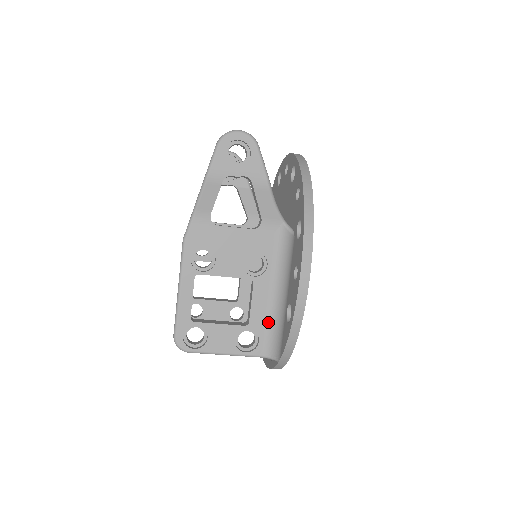
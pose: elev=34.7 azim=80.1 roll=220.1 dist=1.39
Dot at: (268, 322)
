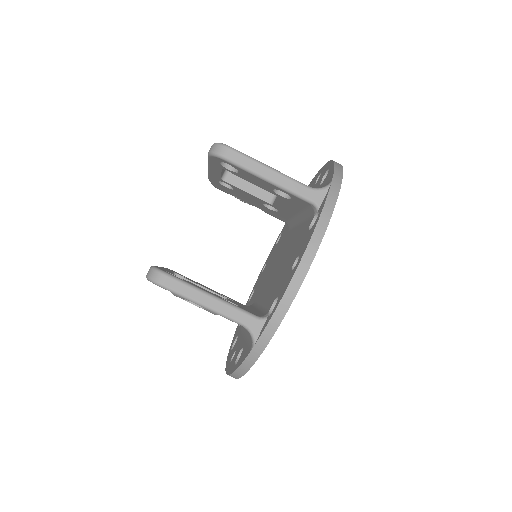
Dot at: occluded
